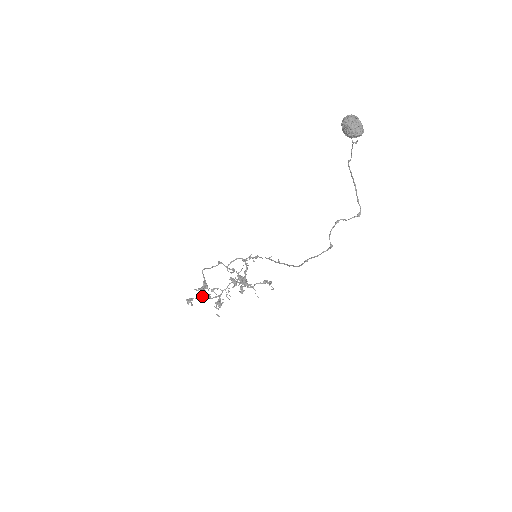
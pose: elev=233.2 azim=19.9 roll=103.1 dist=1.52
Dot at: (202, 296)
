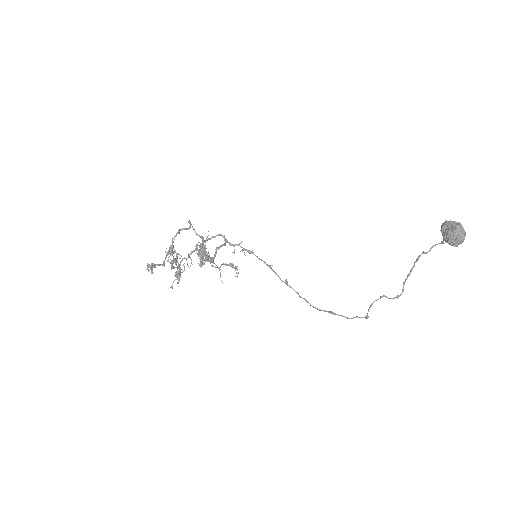
Dot at: (164, 262)
